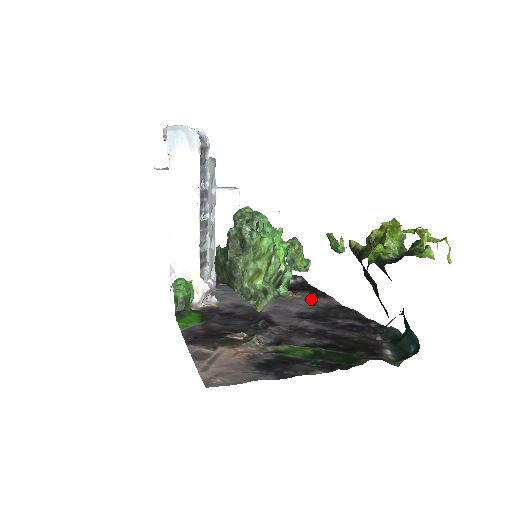
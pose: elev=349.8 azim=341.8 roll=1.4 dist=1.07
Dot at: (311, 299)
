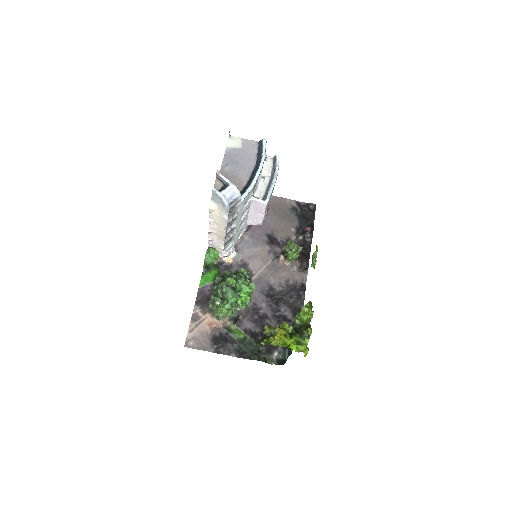
Dot at: (292, 271)
